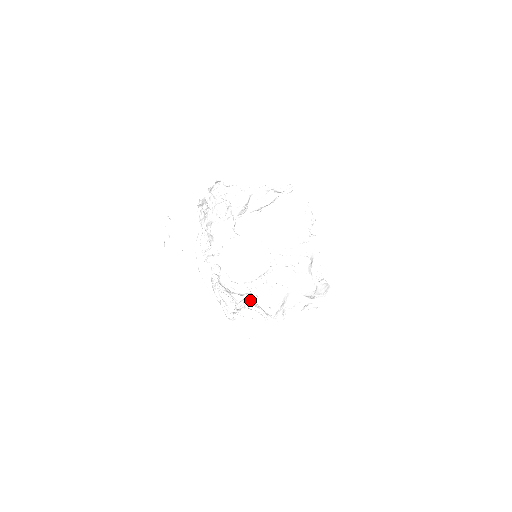
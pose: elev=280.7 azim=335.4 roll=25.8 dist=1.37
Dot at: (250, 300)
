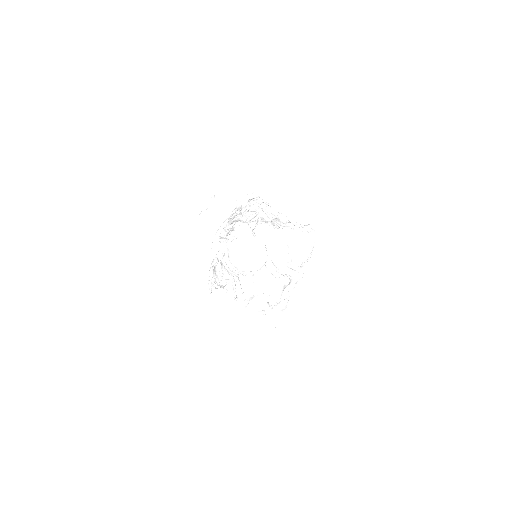
Dot at: (232, 283)
